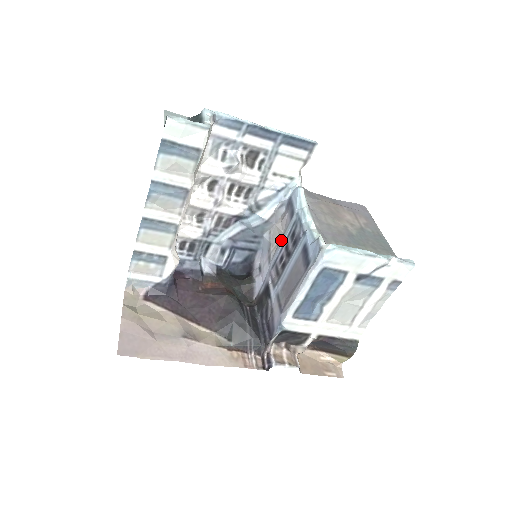
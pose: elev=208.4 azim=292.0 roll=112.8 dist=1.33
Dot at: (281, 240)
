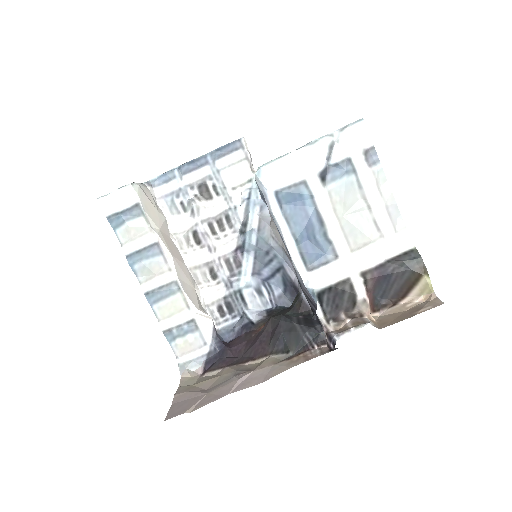
Dot at: occluded
